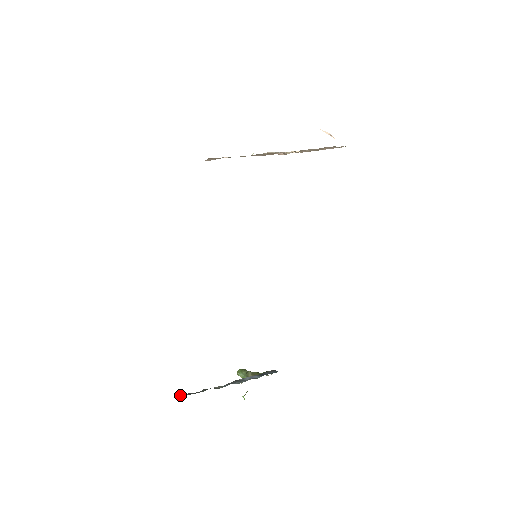
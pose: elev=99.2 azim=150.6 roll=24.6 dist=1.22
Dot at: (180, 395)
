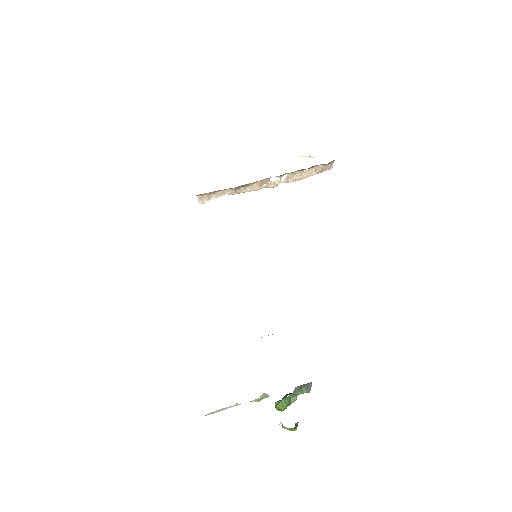
Dot at: occluded
